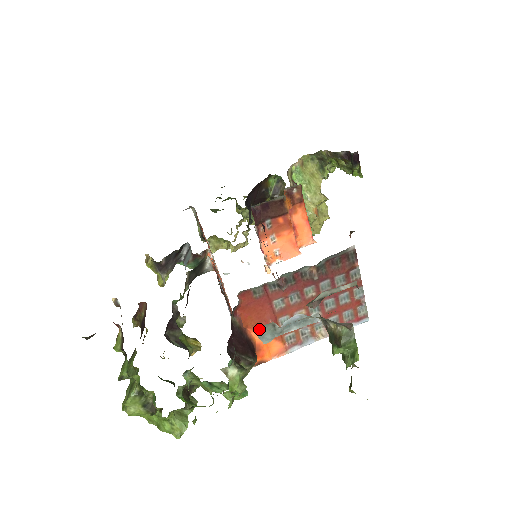
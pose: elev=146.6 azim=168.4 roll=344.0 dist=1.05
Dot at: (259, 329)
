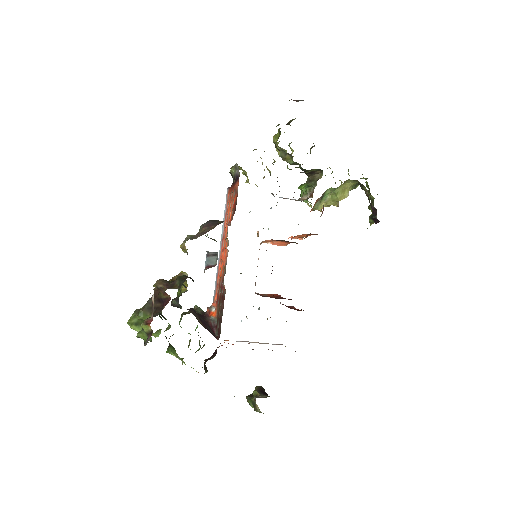
Dot at: occluded
